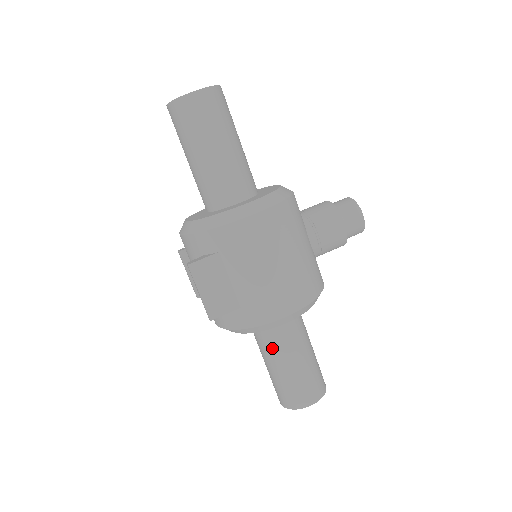
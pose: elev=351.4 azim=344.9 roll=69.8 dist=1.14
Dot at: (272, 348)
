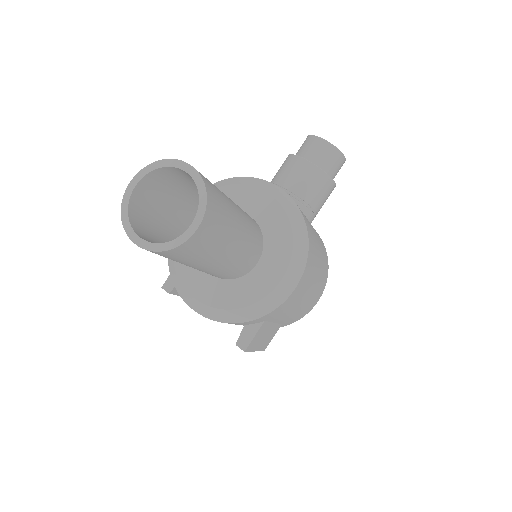
Dot at: occluded
